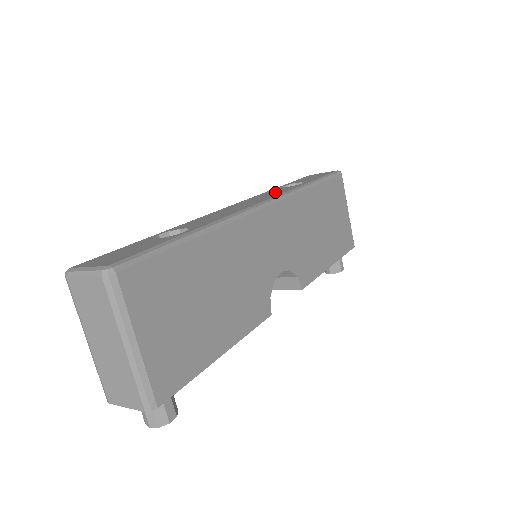
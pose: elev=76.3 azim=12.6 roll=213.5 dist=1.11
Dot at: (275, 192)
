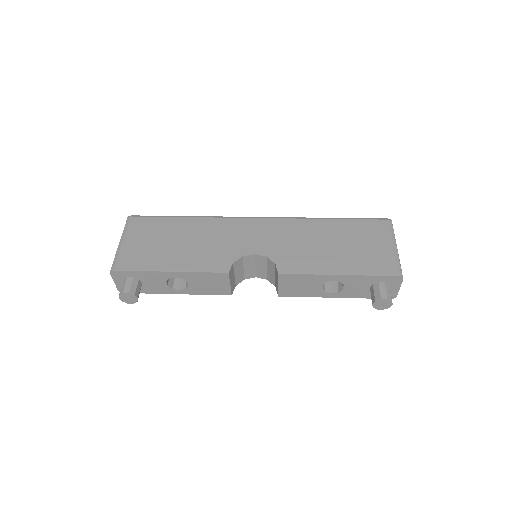
Dot at: occluded
